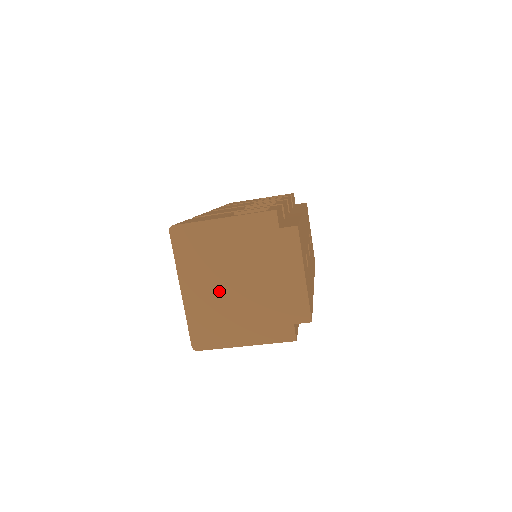
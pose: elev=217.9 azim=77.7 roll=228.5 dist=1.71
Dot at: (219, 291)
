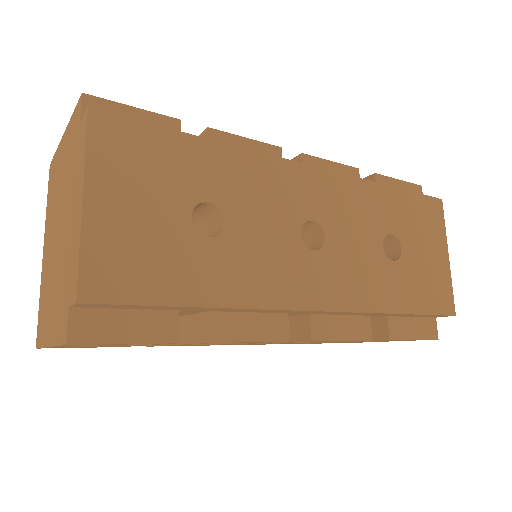
Dot at: (52, 249)
